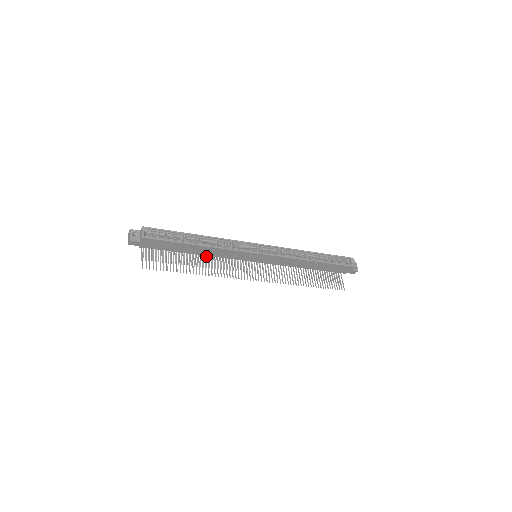
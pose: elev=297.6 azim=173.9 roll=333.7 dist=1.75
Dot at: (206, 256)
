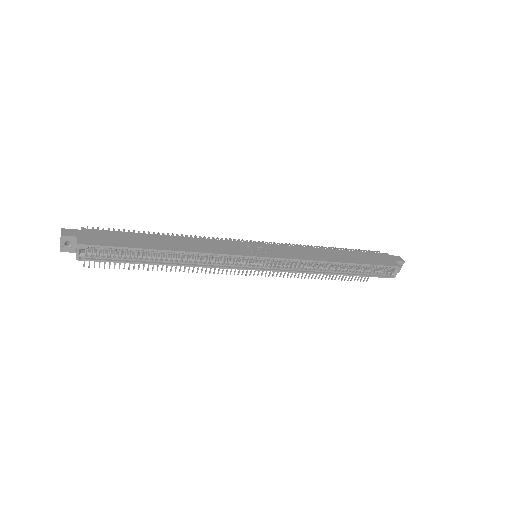
Dot at: occluded
